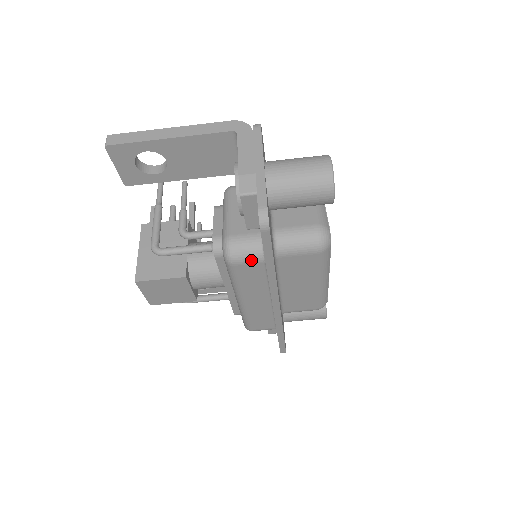
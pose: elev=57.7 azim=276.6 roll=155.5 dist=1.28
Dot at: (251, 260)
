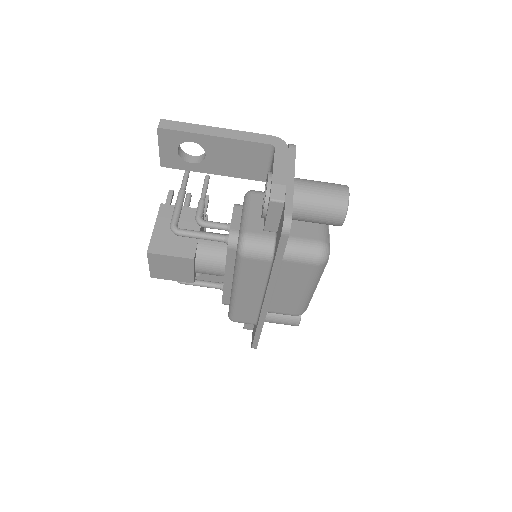
Dot at: (261, 257)
